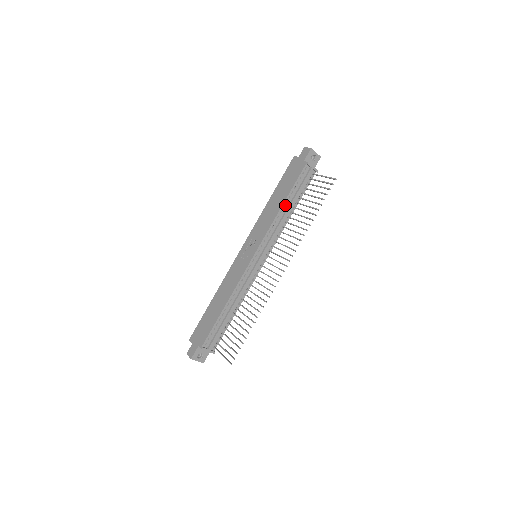
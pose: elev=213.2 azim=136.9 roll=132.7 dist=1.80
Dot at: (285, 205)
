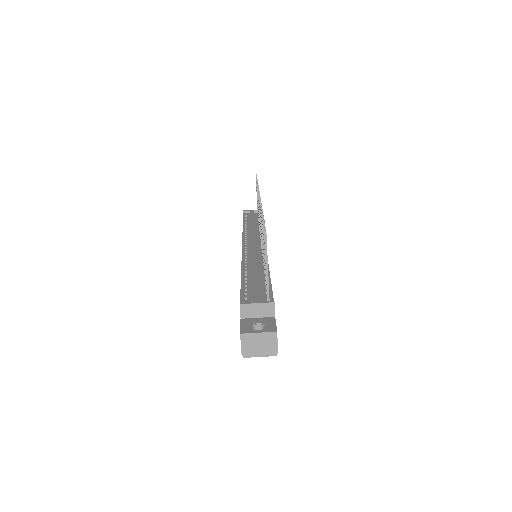
Dot at: (246, 225)
